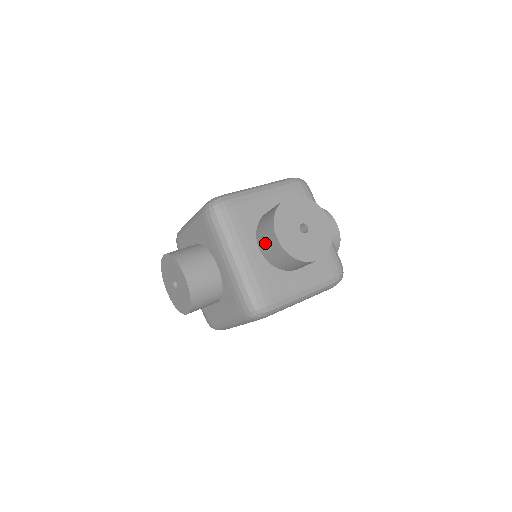
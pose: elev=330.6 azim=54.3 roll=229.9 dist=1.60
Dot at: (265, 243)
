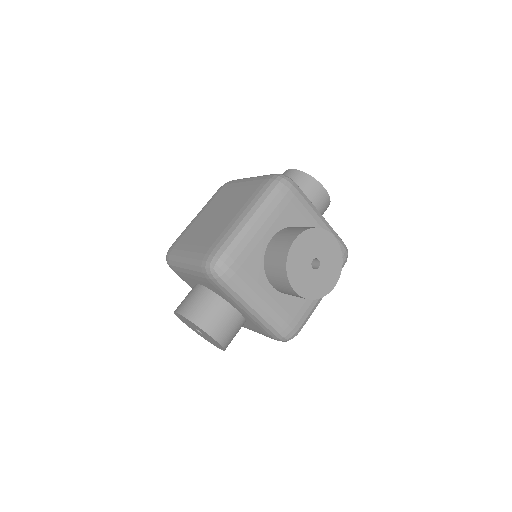
Dot at: (281, 288)
